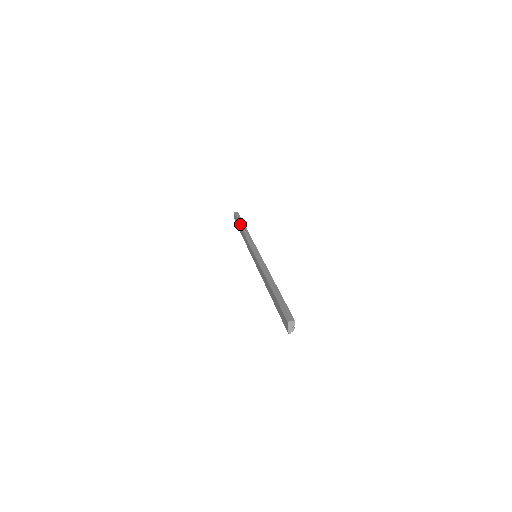
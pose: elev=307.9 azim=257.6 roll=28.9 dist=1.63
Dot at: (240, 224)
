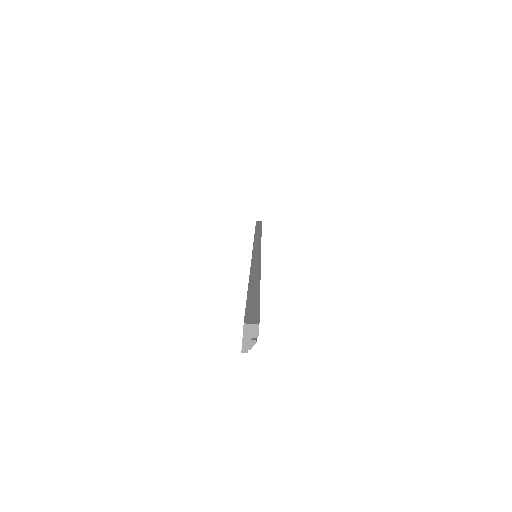
Dot at: (256, 228)
